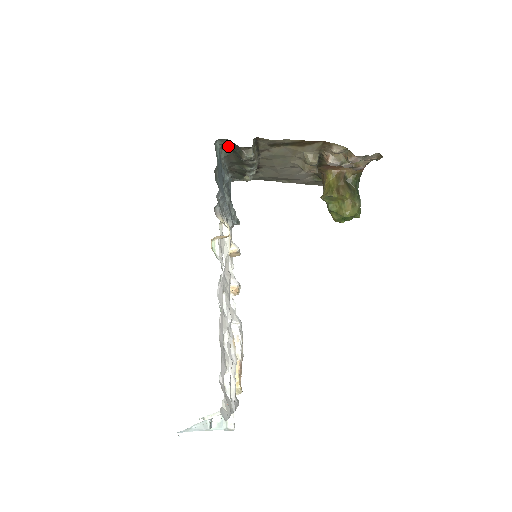
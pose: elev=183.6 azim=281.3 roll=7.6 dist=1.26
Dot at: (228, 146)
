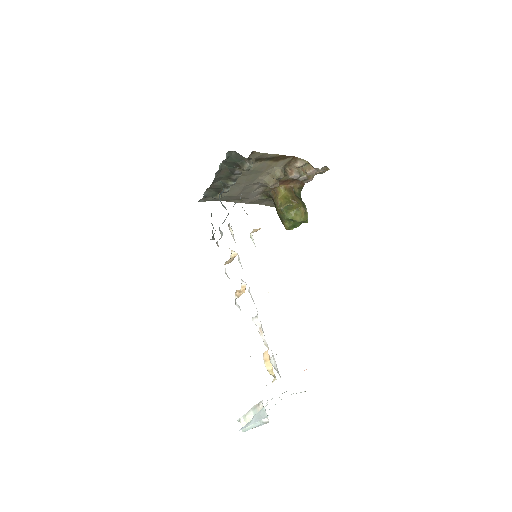
Dot at: (231, 158)
